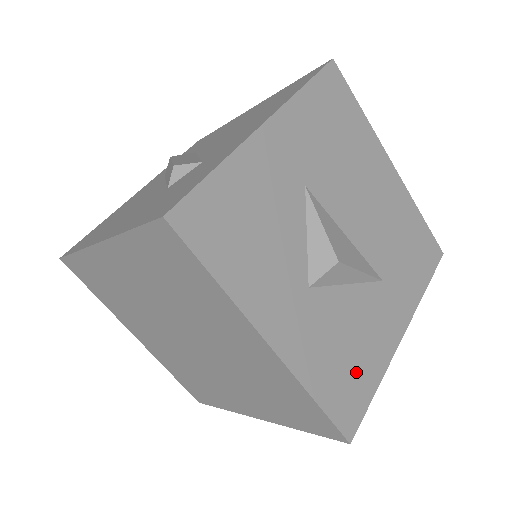
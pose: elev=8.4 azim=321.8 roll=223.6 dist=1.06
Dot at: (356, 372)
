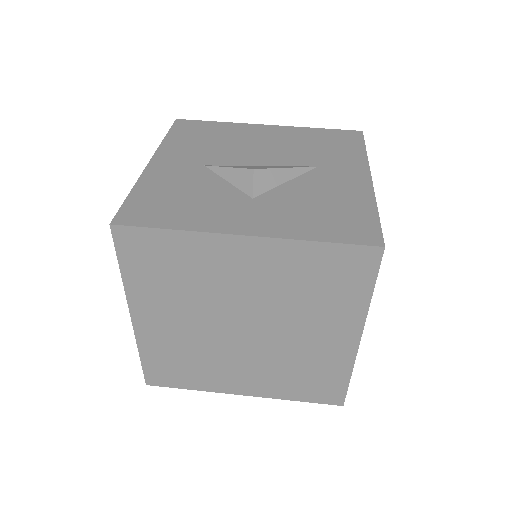
Dot at: (344, 213)
